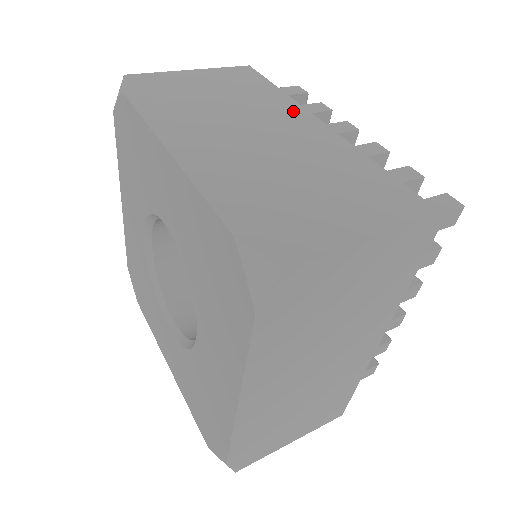
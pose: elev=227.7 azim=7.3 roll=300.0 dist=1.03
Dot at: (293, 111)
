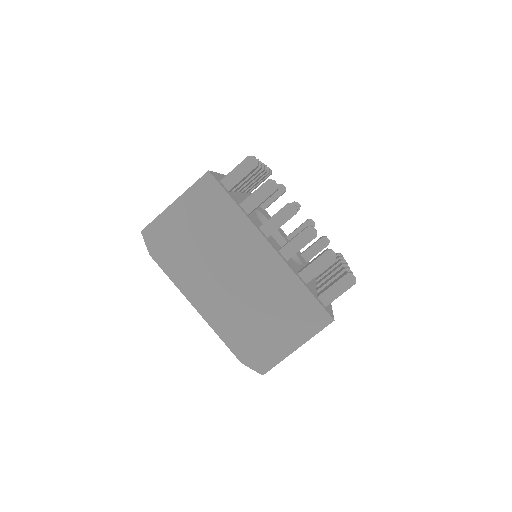
Dot at: (250, 236)
